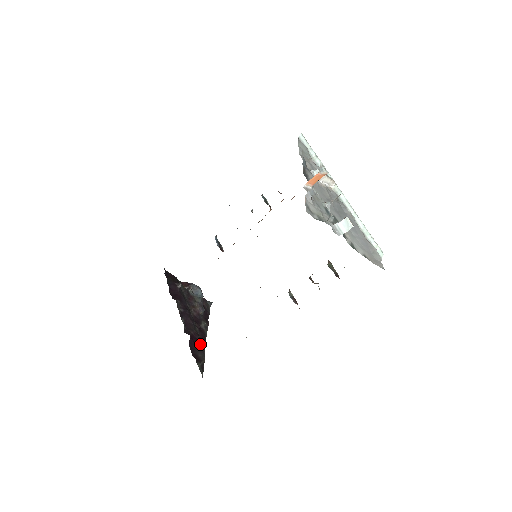
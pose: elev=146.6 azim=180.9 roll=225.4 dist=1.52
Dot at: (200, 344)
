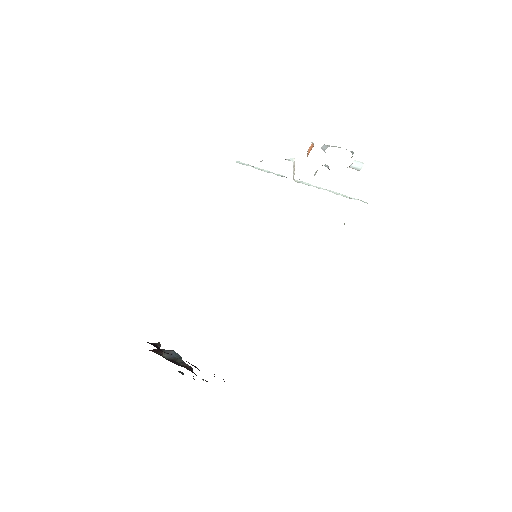
Dot at: occluded
